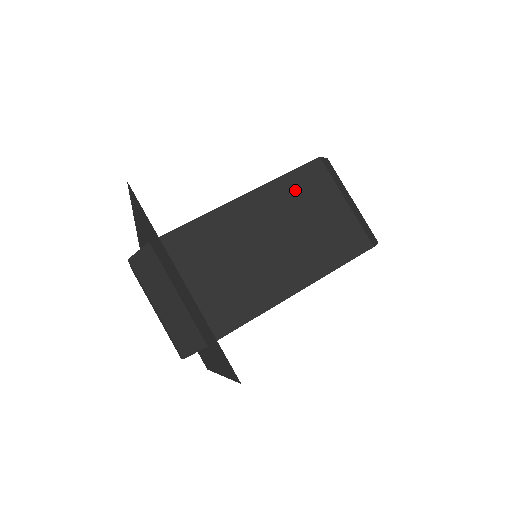
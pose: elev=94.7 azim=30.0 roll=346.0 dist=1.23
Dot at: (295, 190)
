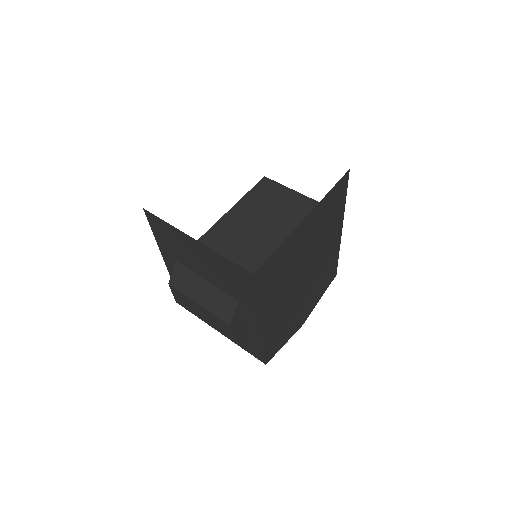
Dot at: (257, 198)
